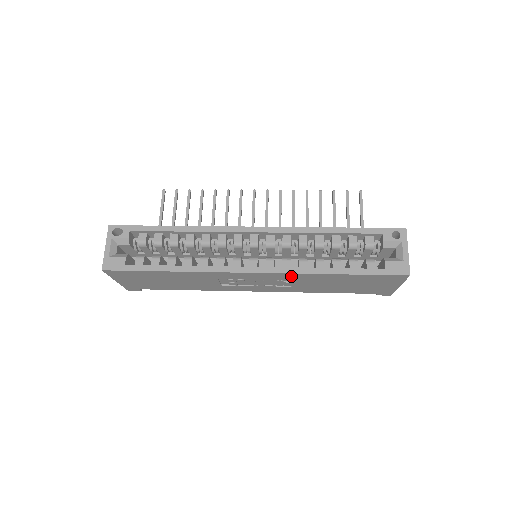
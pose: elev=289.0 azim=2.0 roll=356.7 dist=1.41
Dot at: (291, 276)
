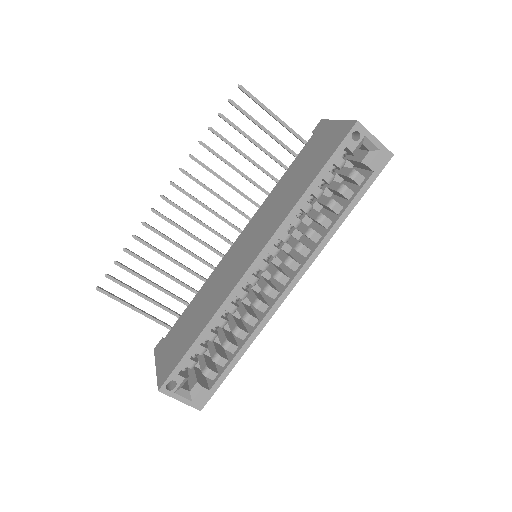
Dot at: occluded
